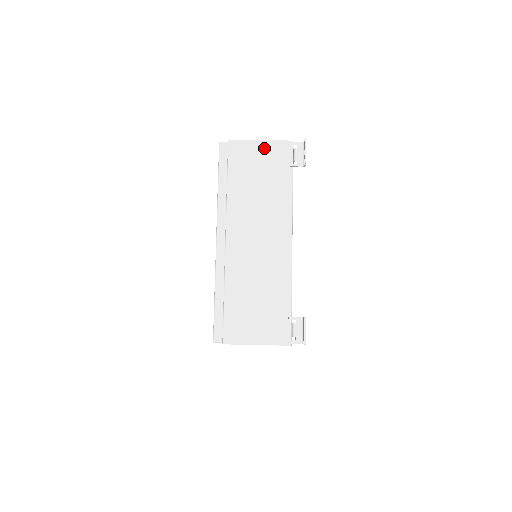
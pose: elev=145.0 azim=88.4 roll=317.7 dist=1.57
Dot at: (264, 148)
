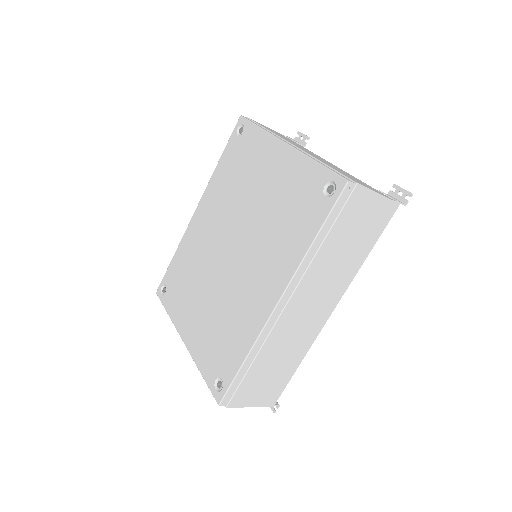
Dot at: (273, 130)
